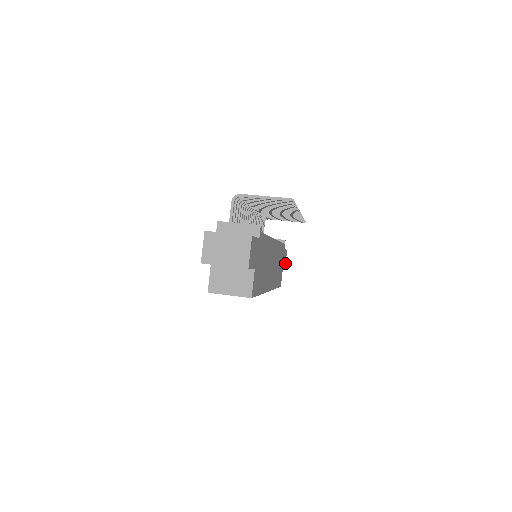
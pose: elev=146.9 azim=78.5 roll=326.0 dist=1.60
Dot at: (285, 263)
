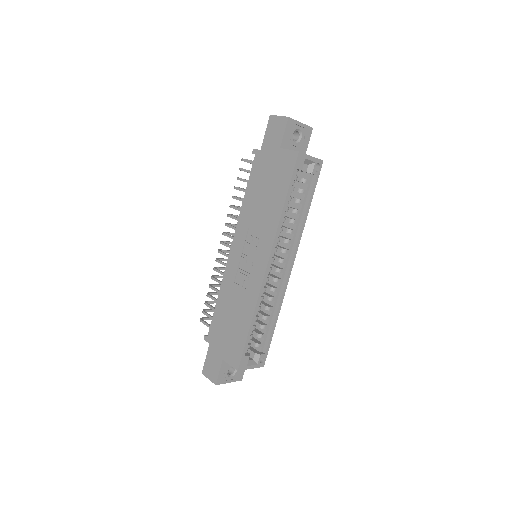
Dot at: occluded
